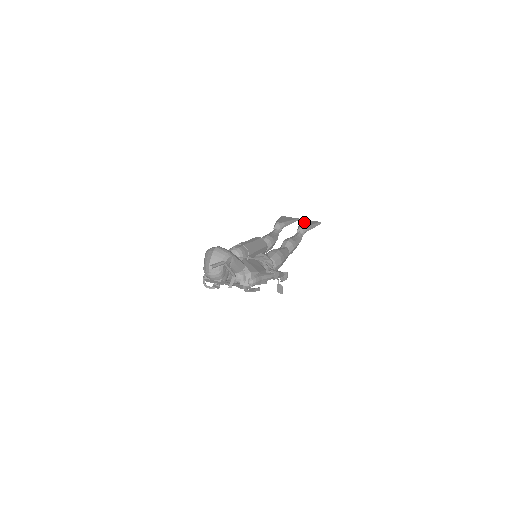
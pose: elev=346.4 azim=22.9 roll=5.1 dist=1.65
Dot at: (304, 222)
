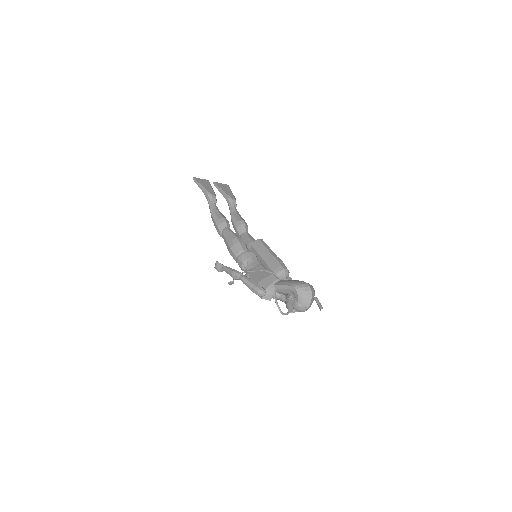
Dot at: (223, 189)
